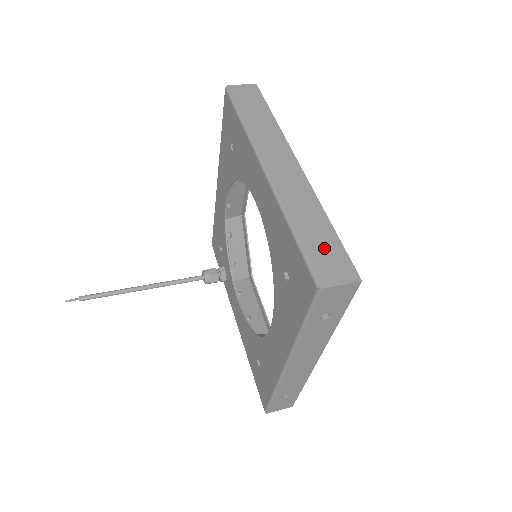
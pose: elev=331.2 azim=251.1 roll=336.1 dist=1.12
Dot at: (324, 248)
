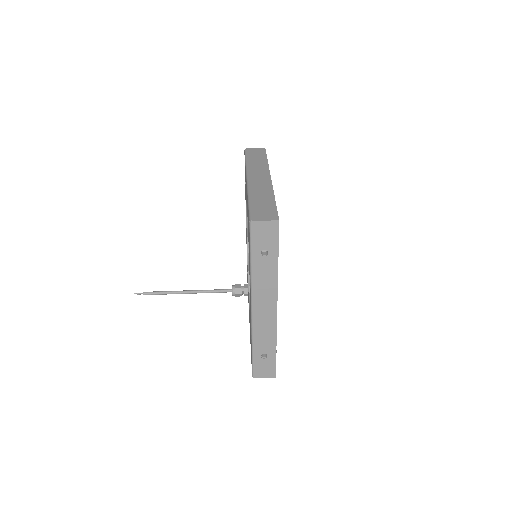
Dot at: (264, 207)
